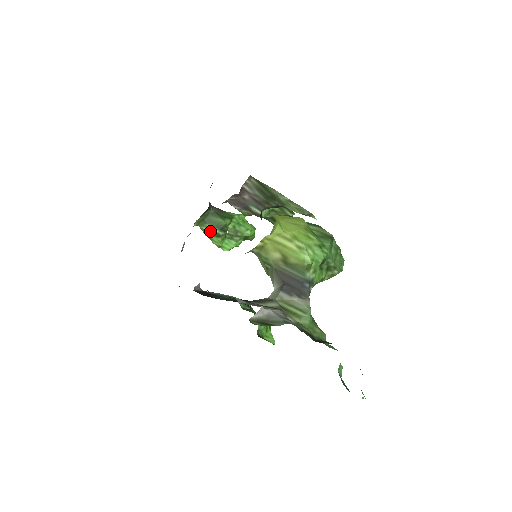
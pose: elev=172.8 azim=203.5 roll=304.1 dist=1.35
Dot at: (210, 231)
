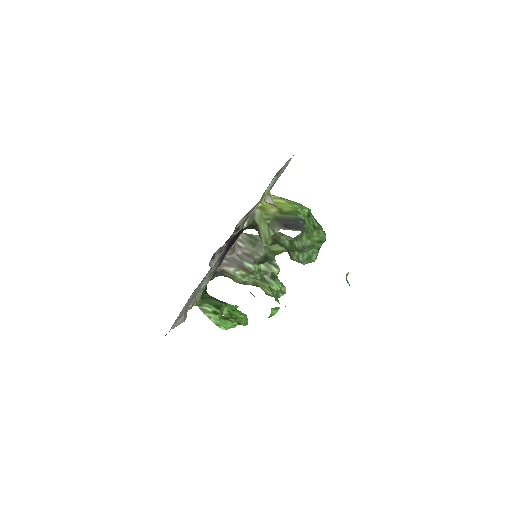
Dot at: (208, 309)
